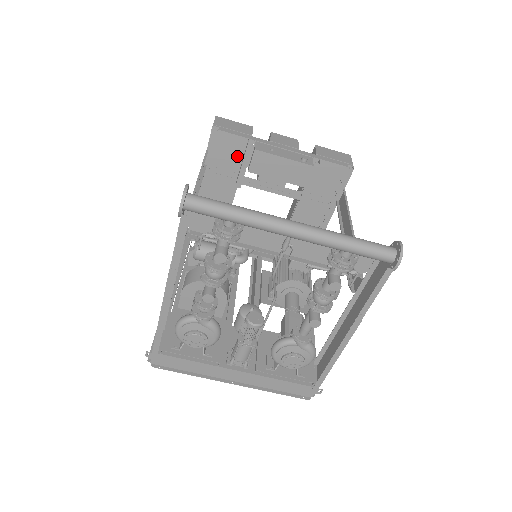
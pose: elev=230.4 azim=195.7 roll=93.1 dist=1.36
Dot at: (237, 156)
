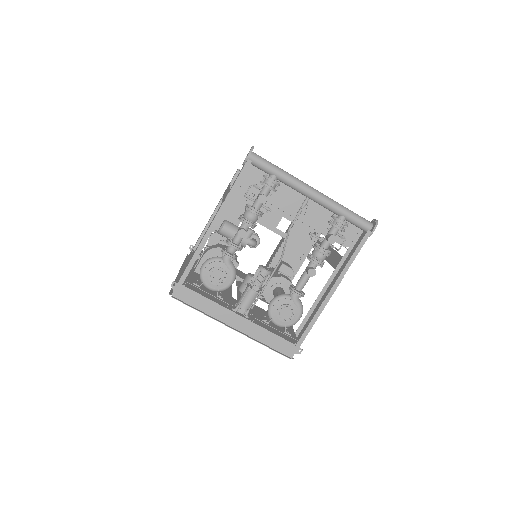
Dot at: occluded
